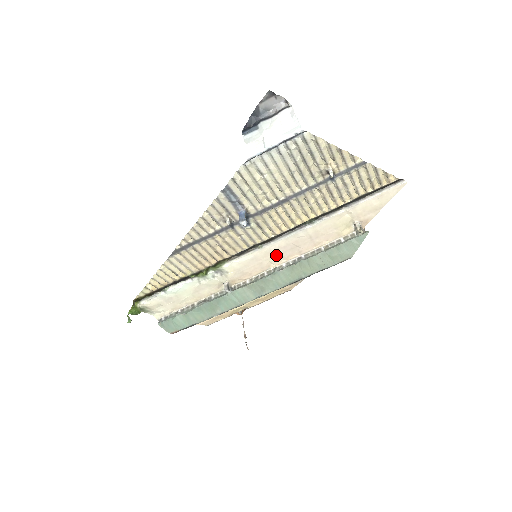
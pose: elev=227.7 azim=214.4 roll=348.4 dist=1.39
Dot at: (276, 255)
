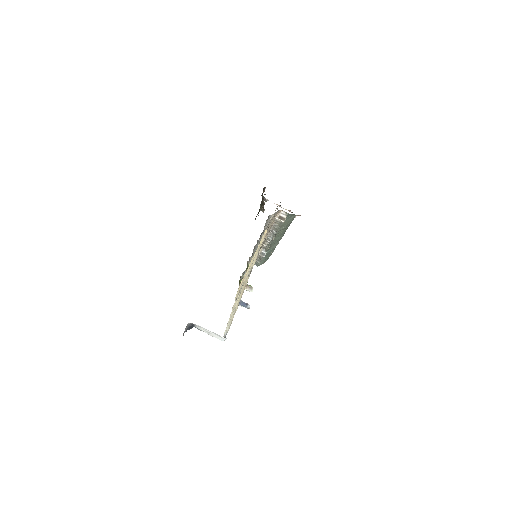
Dot at: occluded
